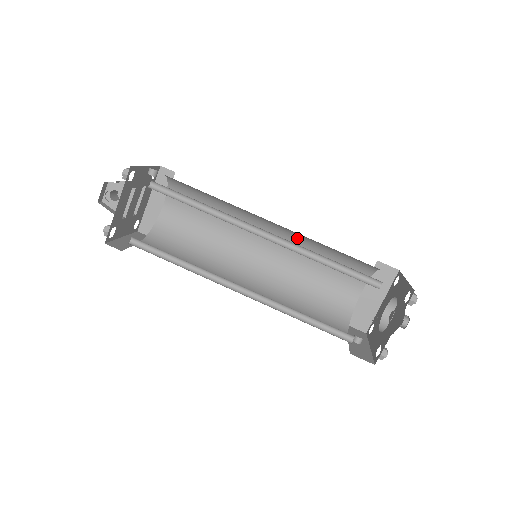
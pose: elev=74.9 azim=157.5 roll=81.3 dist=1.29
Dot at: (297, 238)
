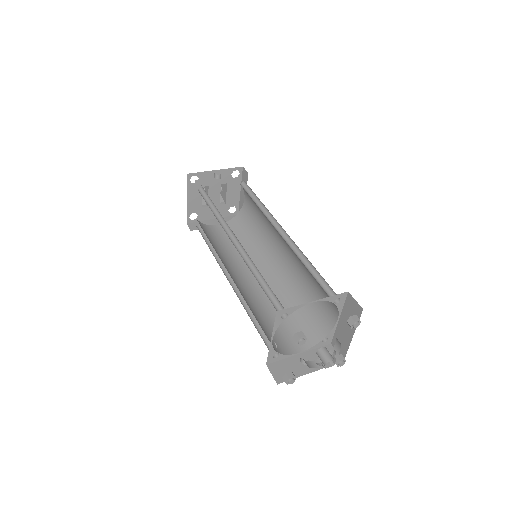
Dot at: occluded
